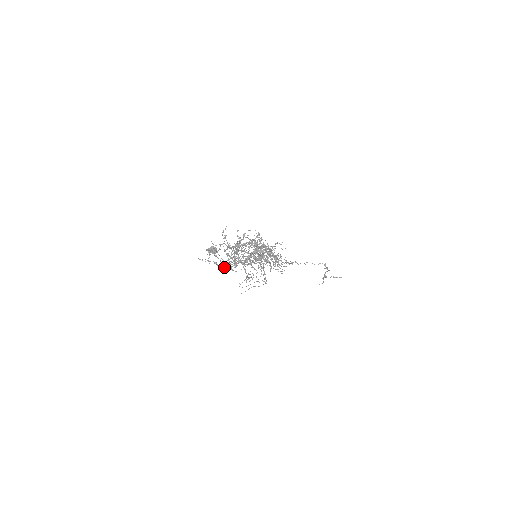
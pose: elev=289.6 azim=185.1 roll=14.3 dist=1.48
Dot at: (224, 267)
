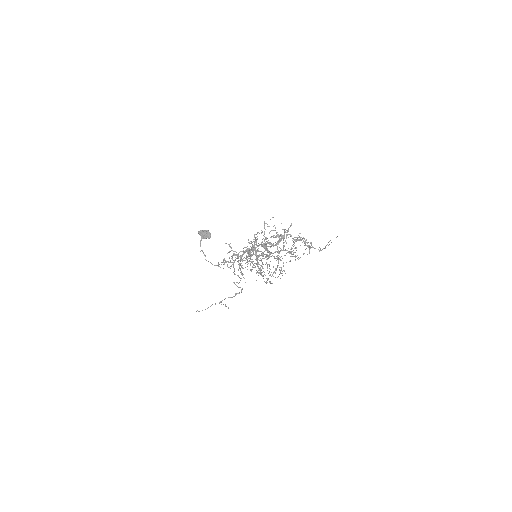
Dot at: (250, 253)
